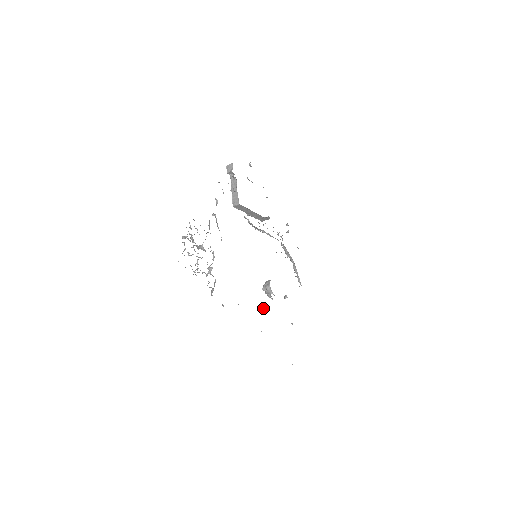
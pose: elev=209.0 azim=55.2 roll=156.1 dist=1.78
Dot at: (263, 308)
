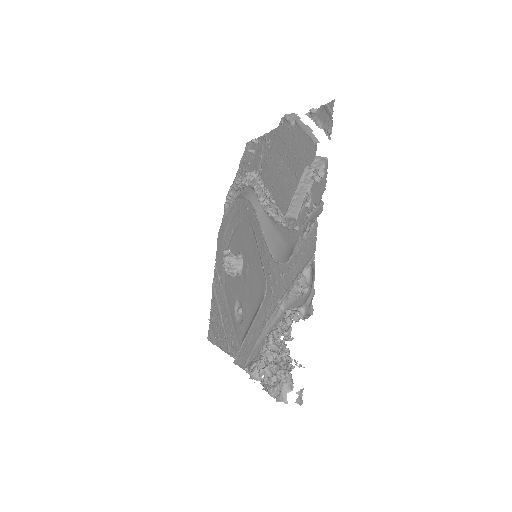
Dot at: (238, 313)
